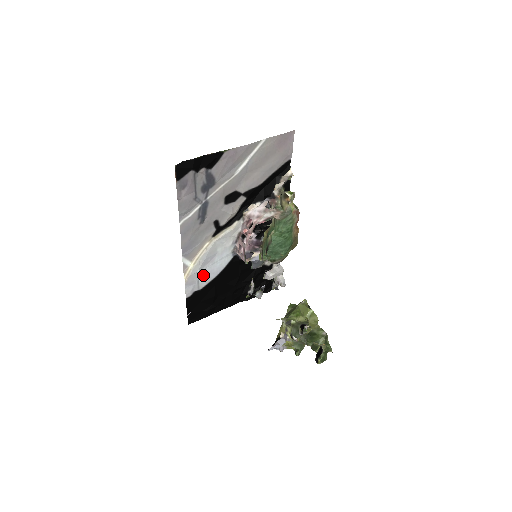
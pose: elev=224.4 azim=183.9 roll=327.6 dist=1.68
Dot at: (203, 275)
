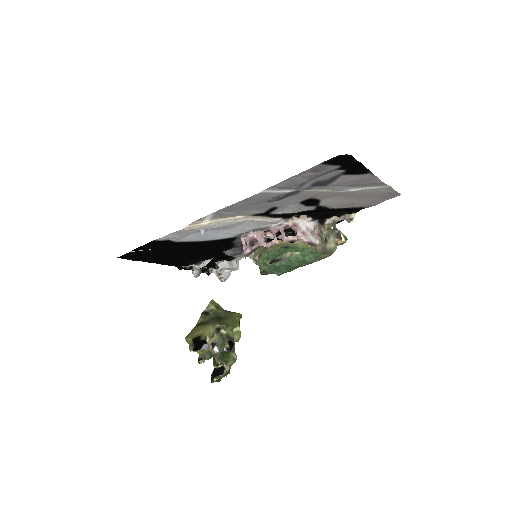
Dot at: (197, 234)
